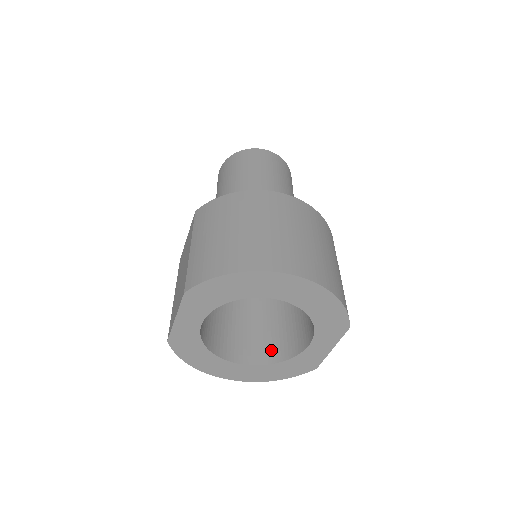
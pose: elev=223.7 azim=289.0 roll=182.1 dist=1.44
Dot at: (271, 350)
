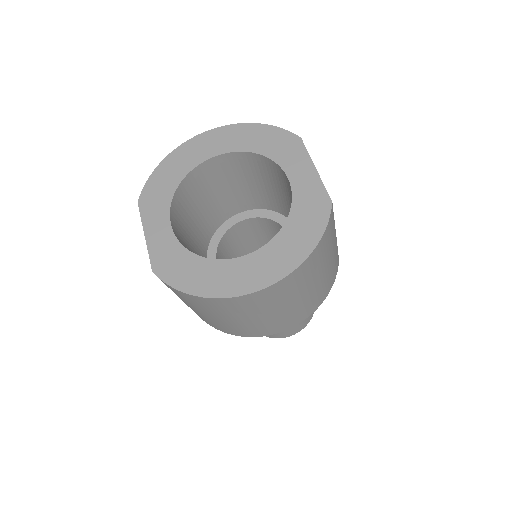
Dot at: occluded
